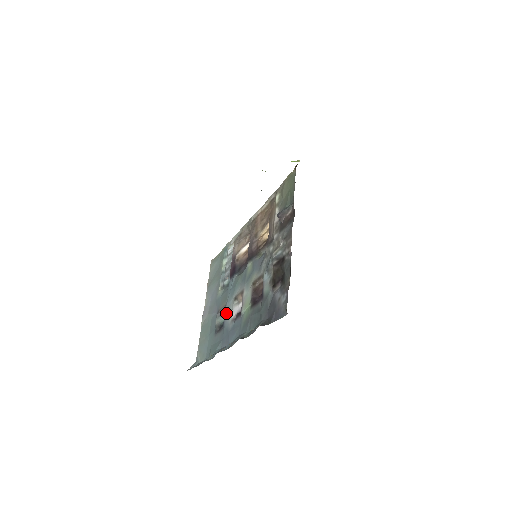
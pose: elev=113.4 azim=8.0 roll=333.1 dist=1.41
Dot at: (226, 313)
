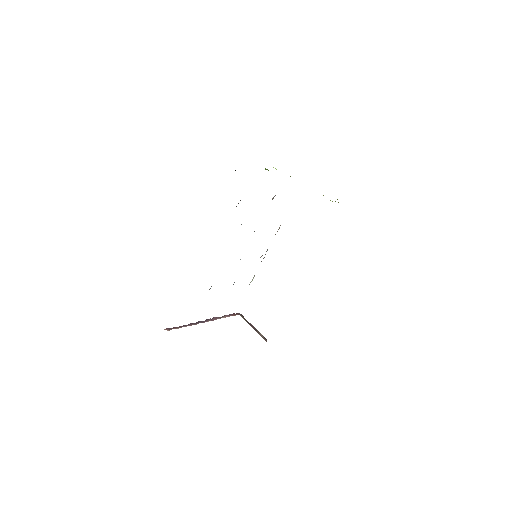
Dot at: occluded
